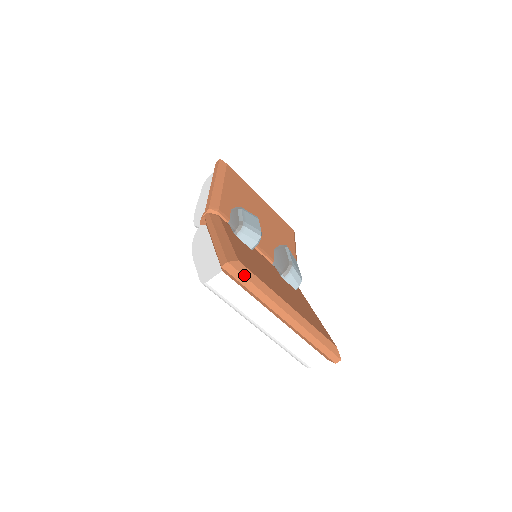
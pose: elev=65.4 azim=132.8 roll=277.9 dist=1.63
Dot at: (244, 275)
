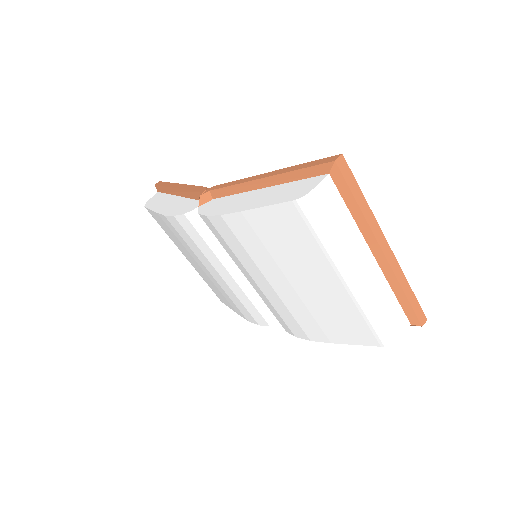
Dot at: (354, 178)
